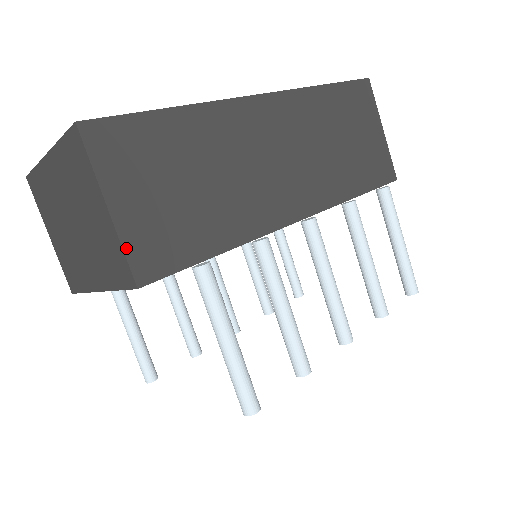
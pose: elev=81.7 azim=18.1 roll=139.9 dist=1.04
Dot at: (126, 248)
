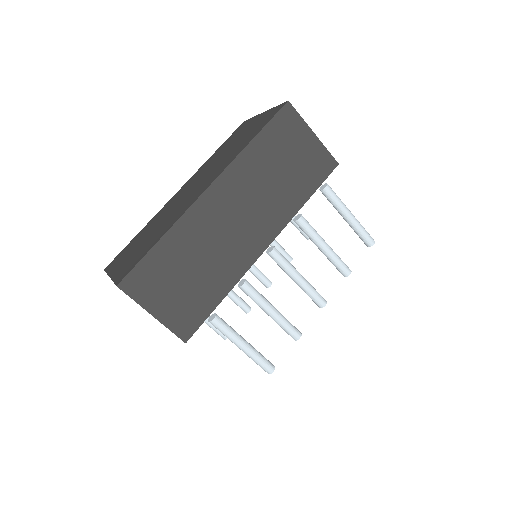
Dot at: (171, 329)
